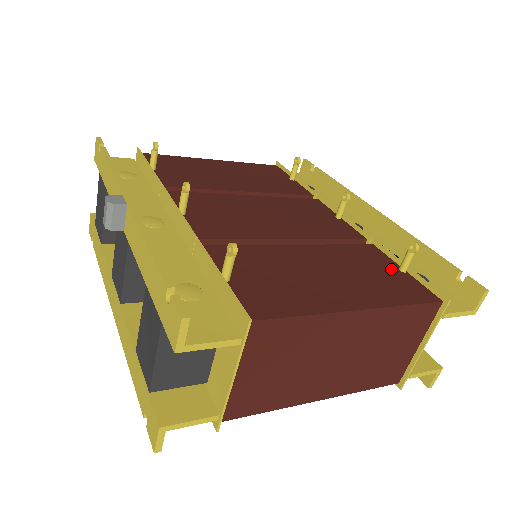
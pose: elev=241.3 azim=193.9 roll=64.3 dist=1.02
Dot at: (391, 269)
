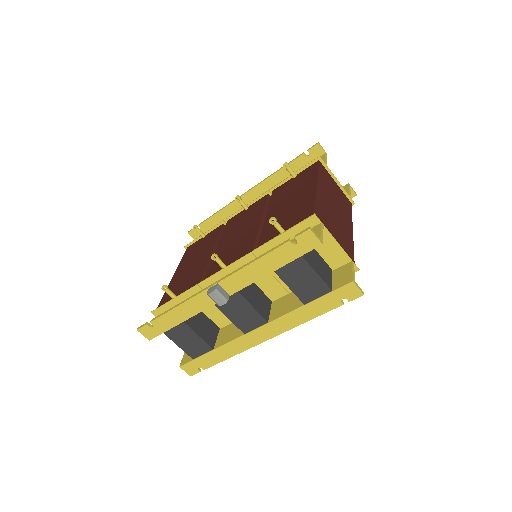
Dot at: (293, 181)
